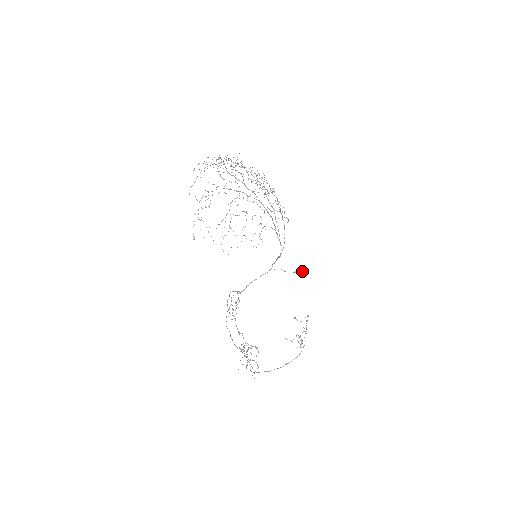
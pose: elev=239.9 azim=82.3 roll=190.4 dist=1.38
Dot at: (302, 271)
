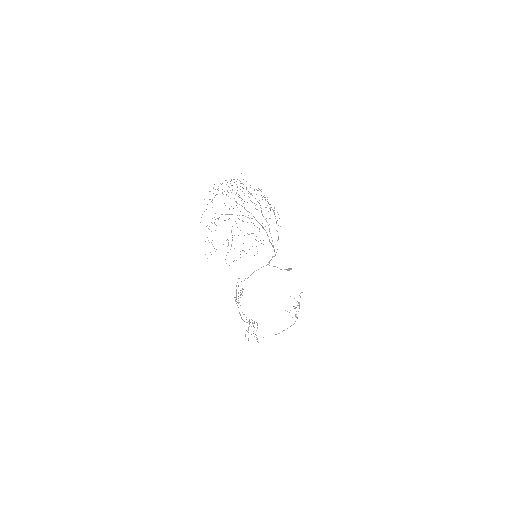
Dot at: occluded
